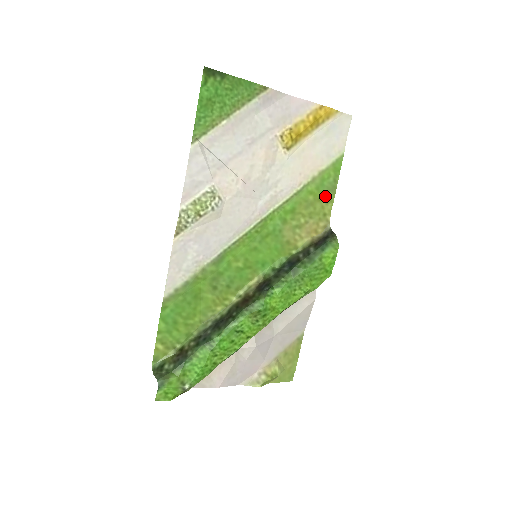
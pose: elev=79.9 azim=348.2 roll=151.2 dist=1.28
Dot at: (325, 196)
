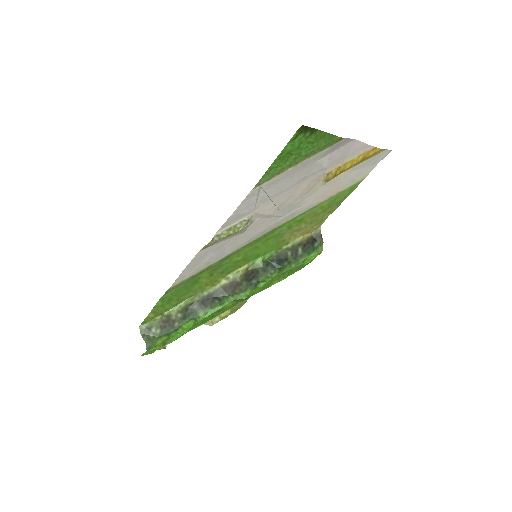
Dot at: (331, 208)
